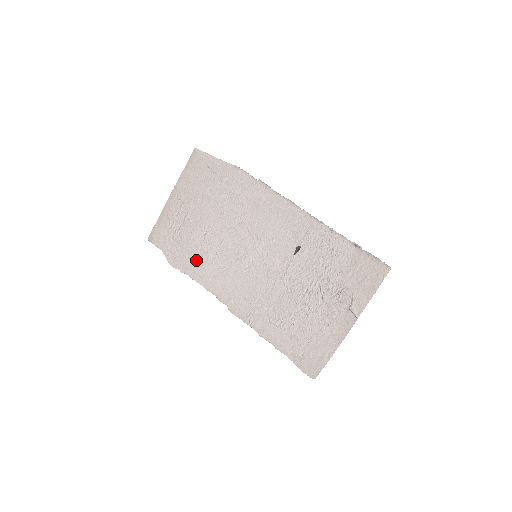
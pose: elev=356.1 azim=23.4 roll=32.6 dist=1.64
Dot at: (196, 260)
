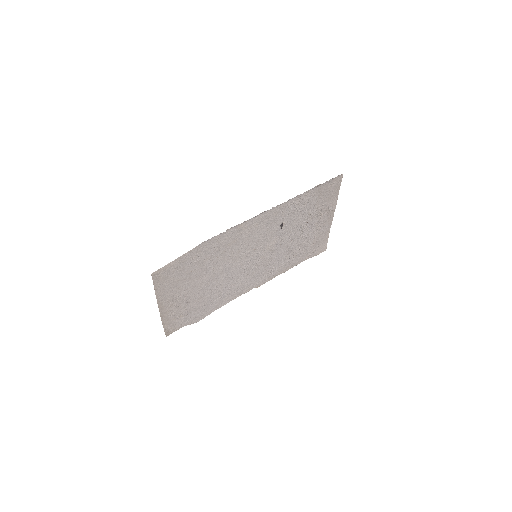
Dot at: (215, 301)
